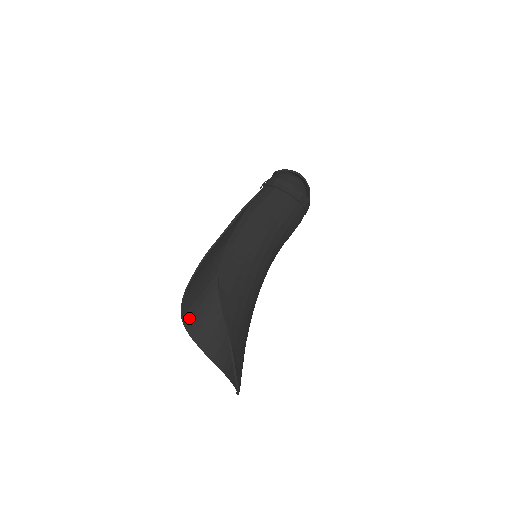
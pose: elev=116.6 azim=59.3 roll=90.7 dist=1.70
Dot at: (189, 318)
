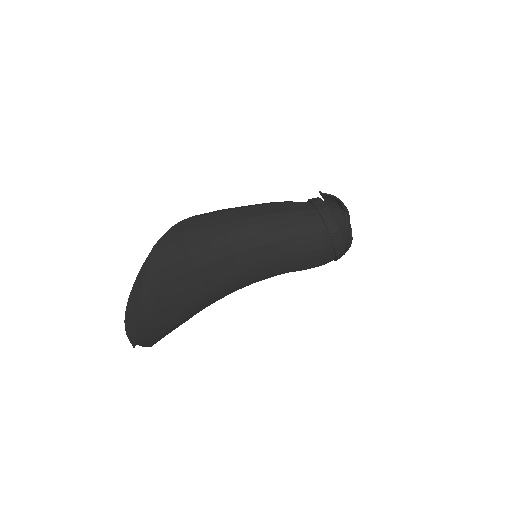
Dot at: occluded
